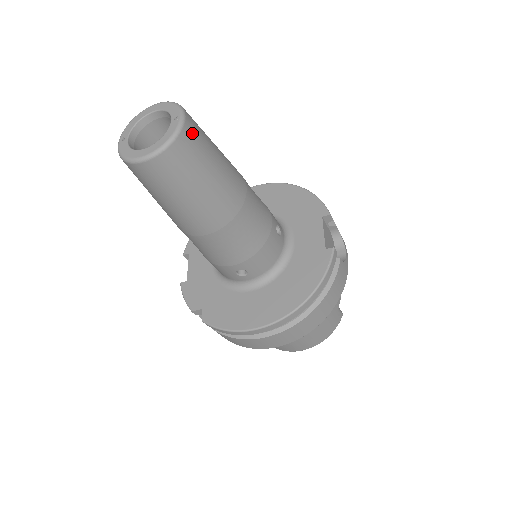
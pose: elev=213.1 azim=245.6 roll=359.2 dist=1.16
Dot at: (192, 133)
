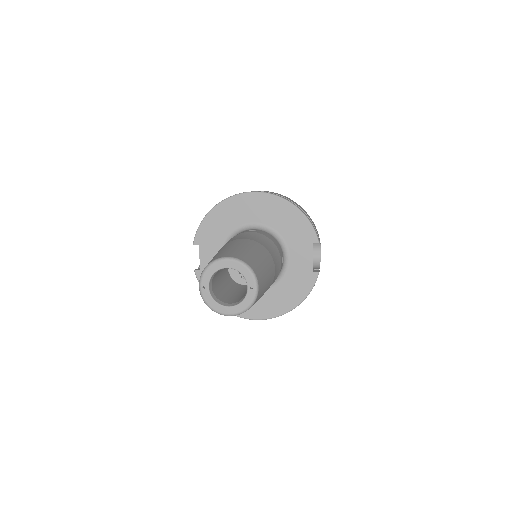
Dot at: (260, 290)
